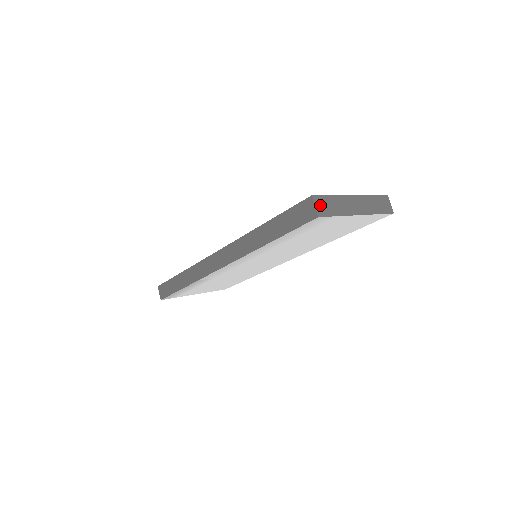
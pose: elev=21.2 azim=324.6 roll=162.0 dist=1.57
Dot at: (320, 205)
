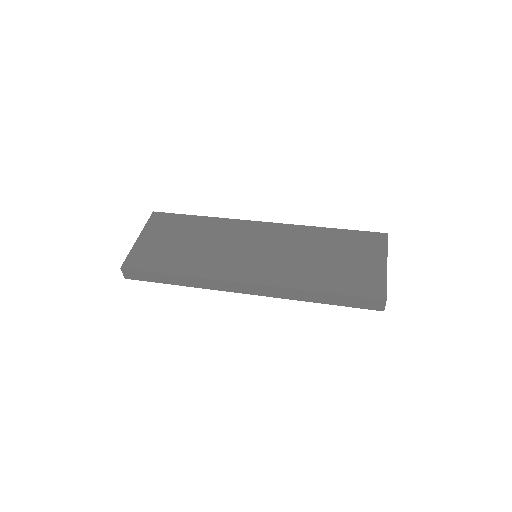
Dot at: occluded
